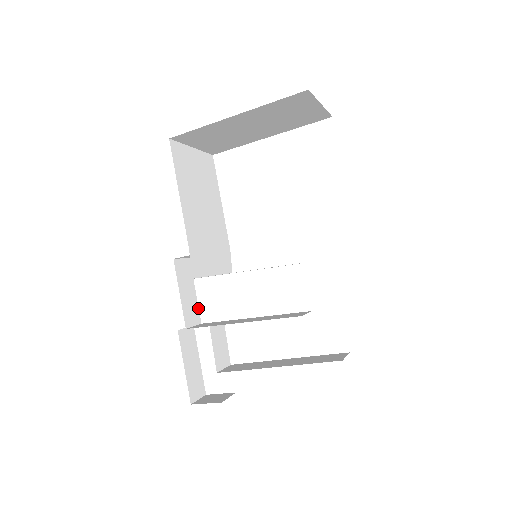
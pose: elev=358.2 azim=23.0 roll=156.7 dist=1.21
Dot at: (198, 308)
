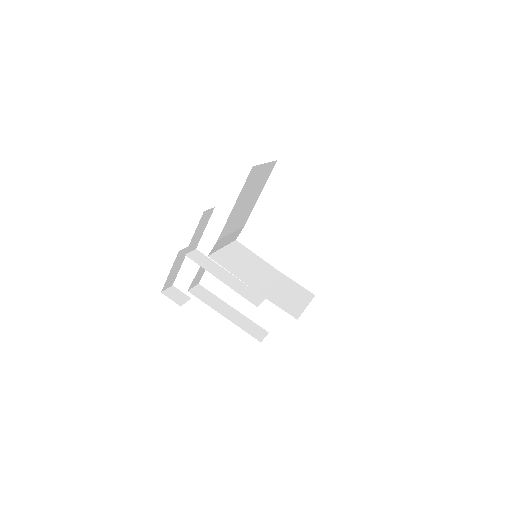
Dot at: occluded
